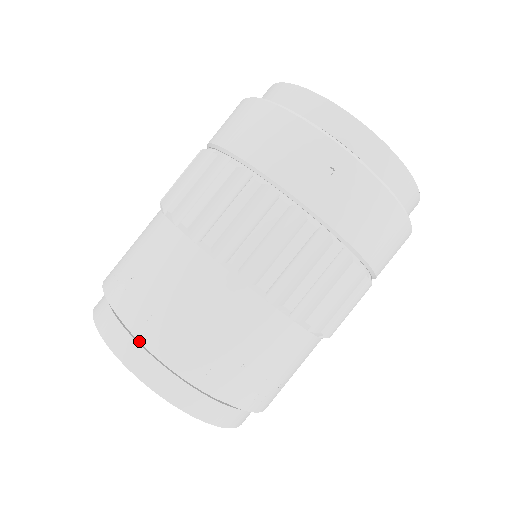
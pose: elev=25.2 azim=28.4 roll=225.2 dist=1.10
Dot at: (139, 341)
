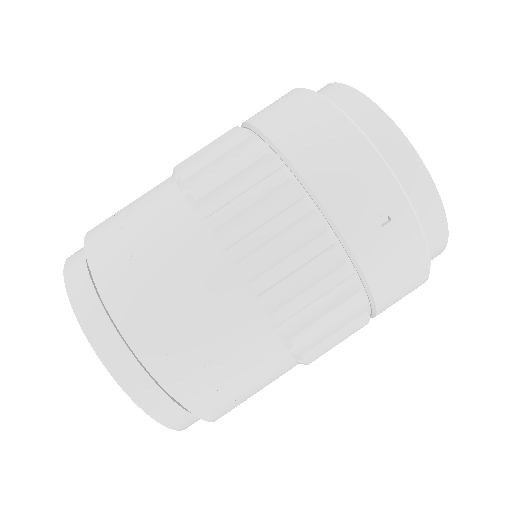
Dot at: (120, 333)
